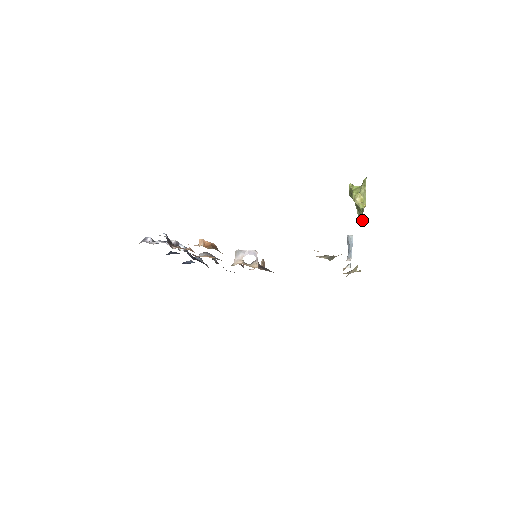
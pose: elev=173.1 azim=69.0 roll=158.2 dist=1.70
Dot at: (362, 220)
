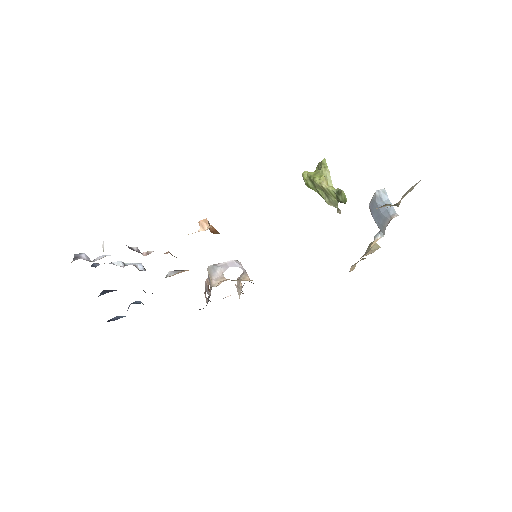
Dot at: (342, 201)
